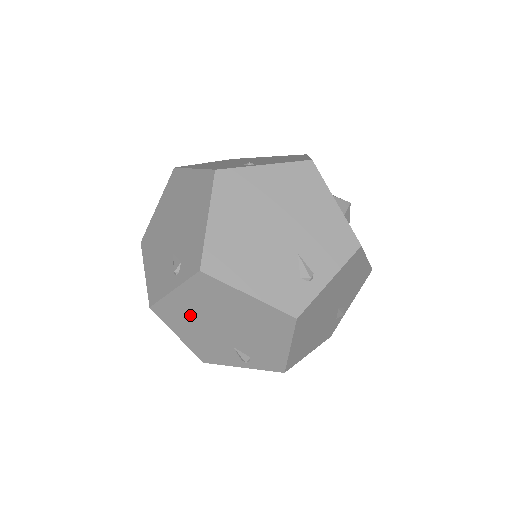
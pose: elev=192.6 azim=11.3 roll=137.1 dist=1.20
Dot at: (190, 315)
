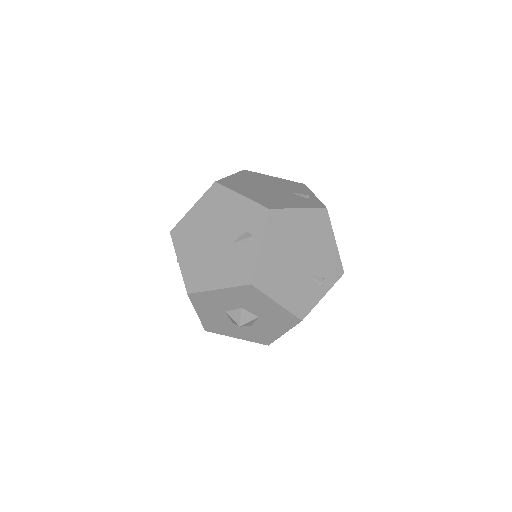
Dot at: (277, 265)
